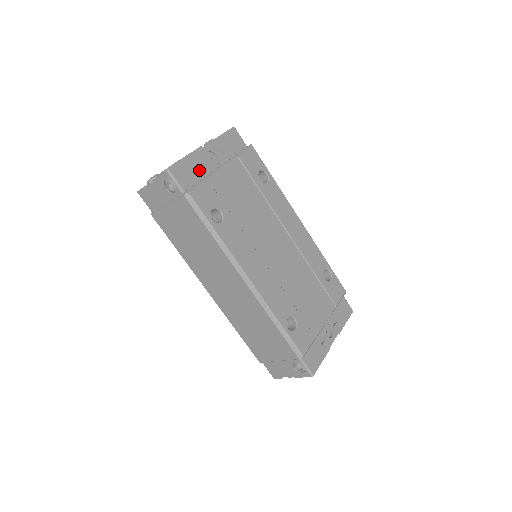
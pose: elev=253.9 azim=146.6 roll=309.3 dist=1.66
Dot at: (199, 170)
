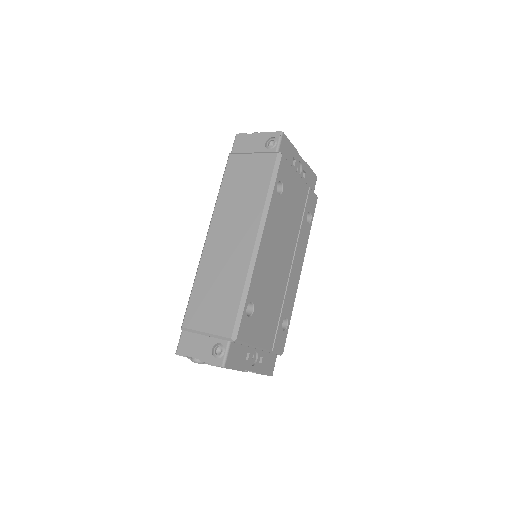
Dot at: (291, 160)
